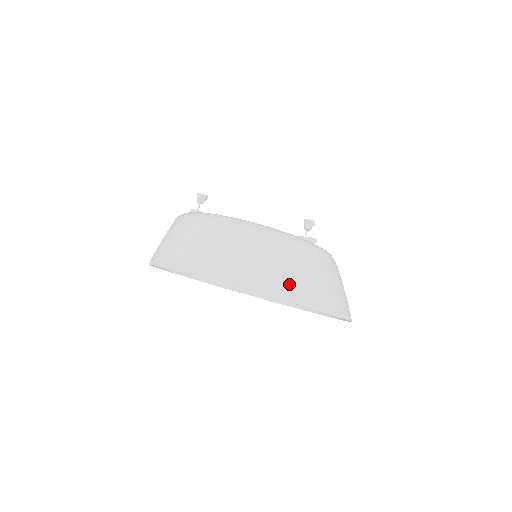
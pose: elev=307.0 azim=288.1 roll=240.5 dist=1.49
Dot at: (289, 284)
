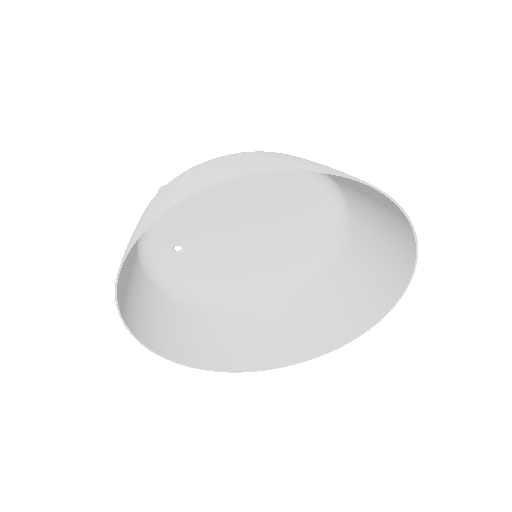
Dot at: (335, 170)
